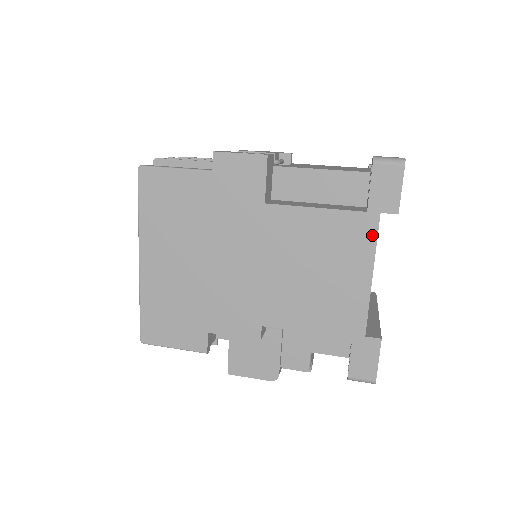
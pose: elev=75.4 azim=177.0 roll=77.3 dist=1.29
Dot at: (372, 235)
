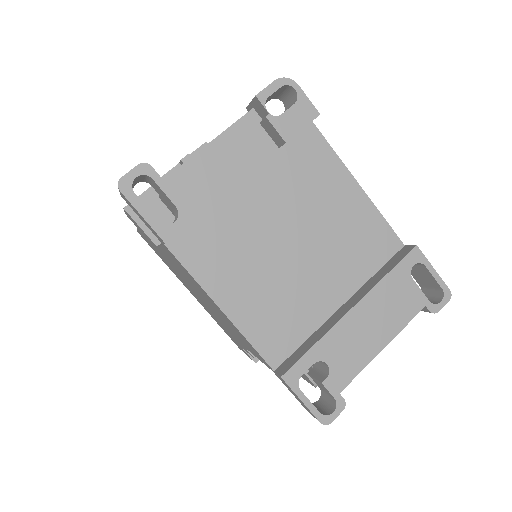
Dot at: (183, 267)
